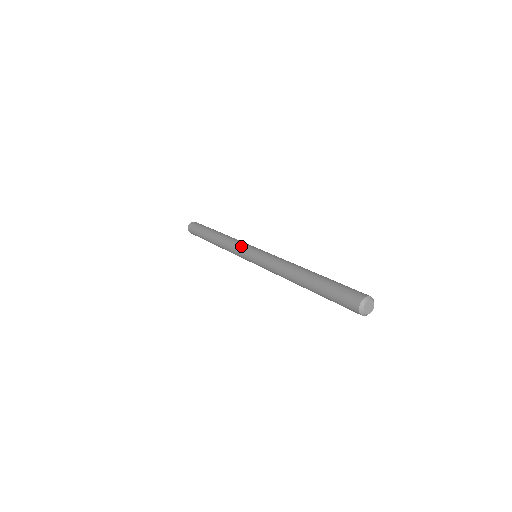
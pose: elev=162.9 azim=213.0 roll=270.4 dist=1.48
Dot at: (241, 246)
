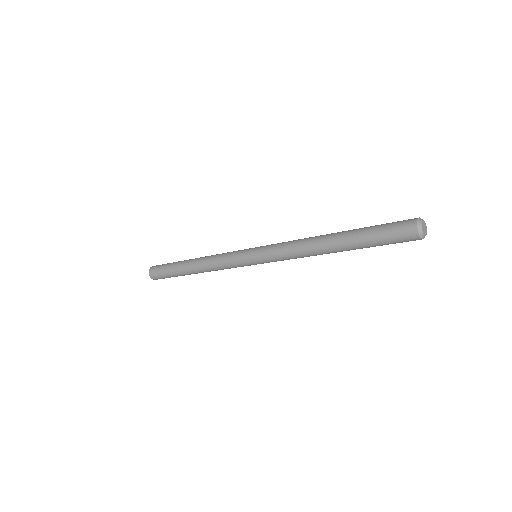
Dot at: (239, 250)
